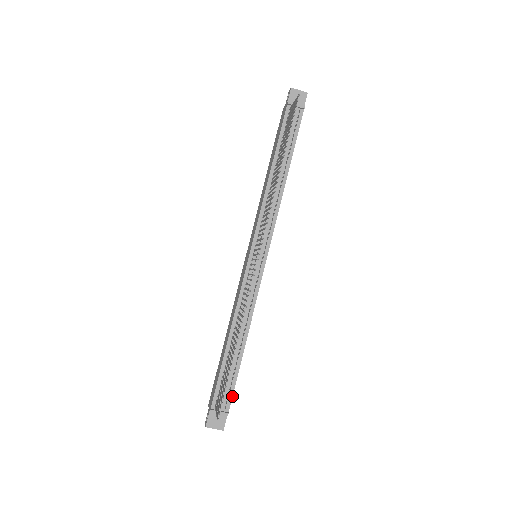
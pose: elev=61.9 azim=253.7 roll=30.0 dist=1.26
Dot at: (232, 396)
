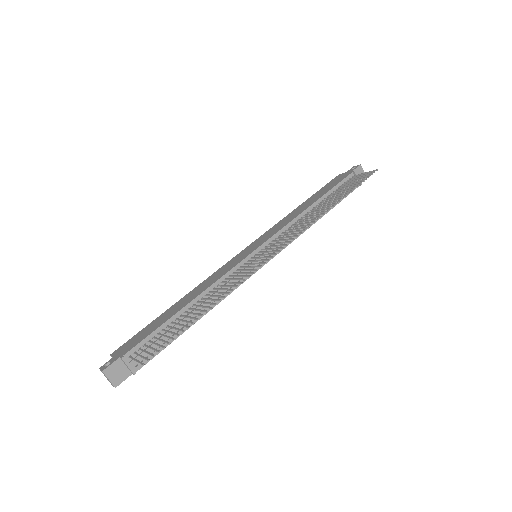
Dot at: (151, 359)
